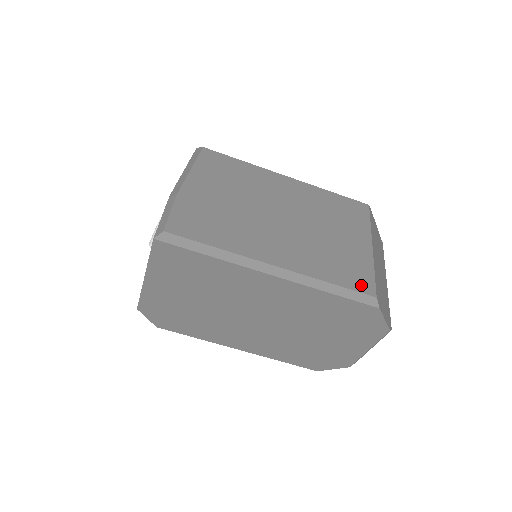
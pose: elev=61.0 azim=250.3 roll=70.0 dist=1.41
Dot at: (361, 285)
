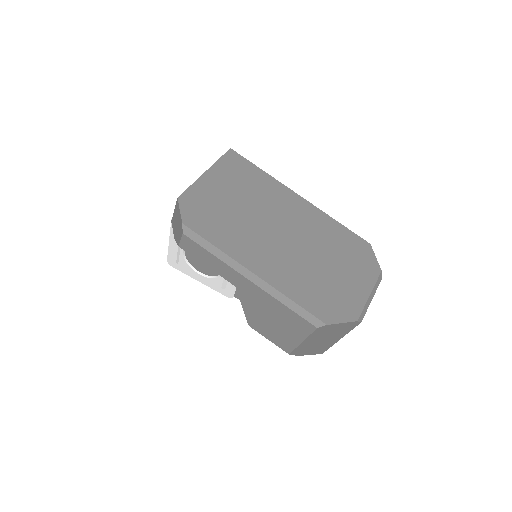
Dot at: occluded
